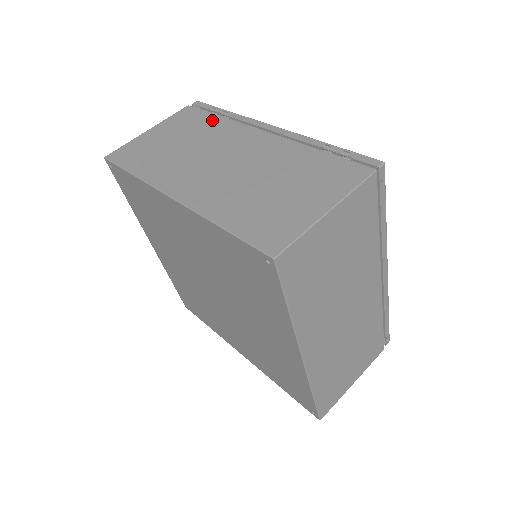
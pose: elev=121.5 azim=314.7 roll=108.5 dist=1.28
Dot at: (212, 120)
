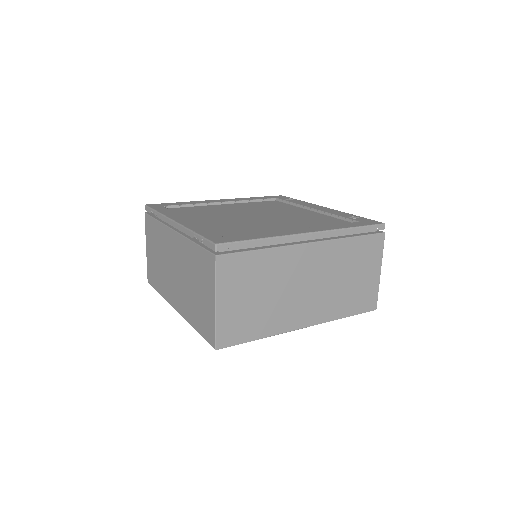
Dot at: (156, 227)
